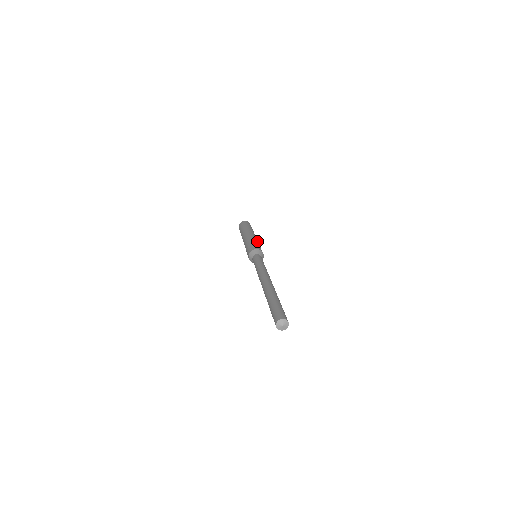
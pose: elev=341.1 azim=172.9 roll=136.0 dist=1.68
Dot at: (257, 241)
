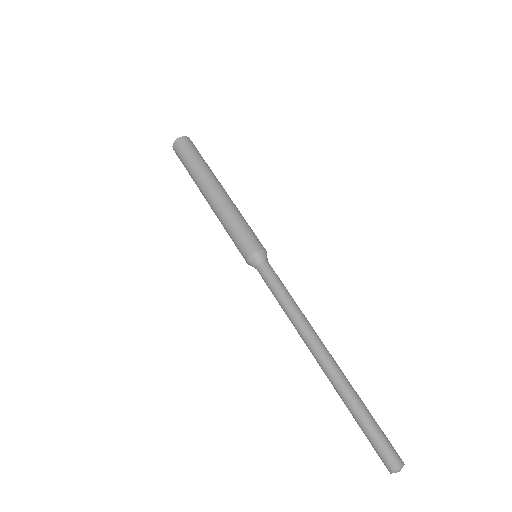
Dot at: (237, 212)
